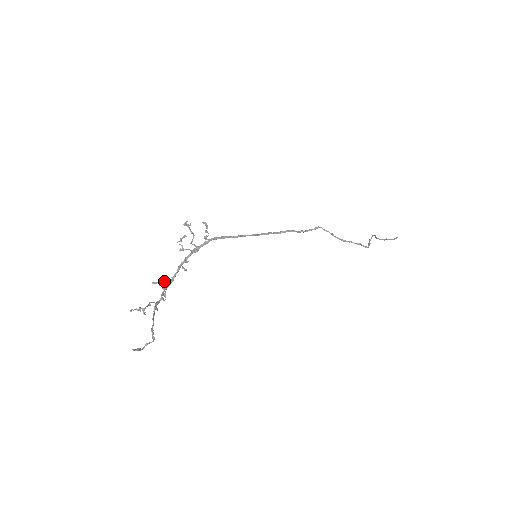
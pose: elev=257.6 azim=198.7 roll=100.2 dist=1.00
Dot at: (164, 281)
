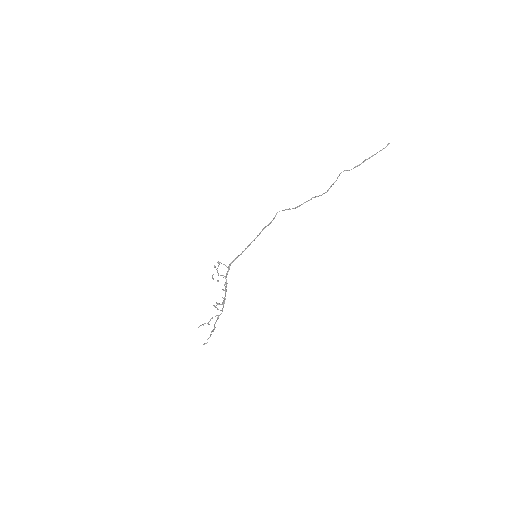
Dot at: (216, 303)
